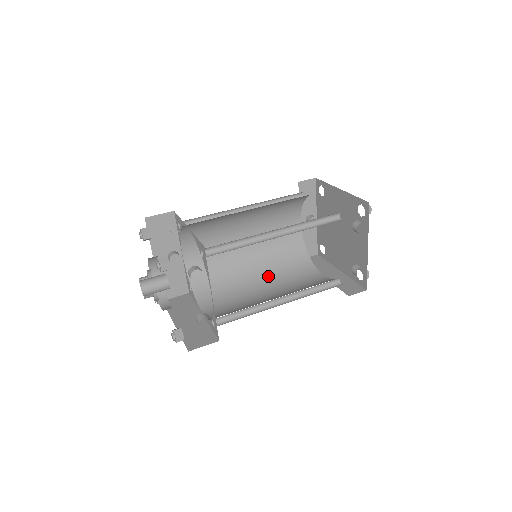
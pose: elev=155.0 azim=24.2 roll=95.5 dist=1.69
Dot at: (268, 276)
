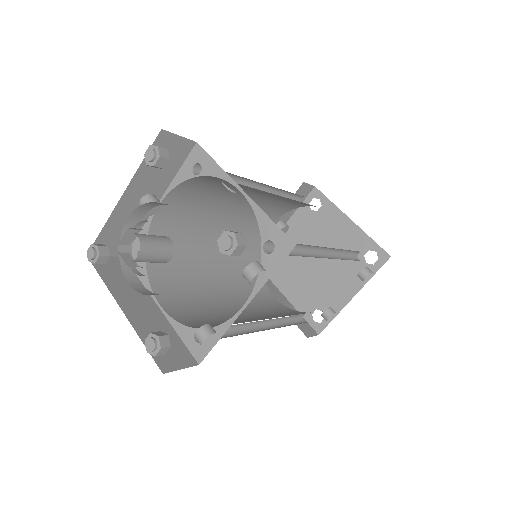
Dot at: (226, 275)
